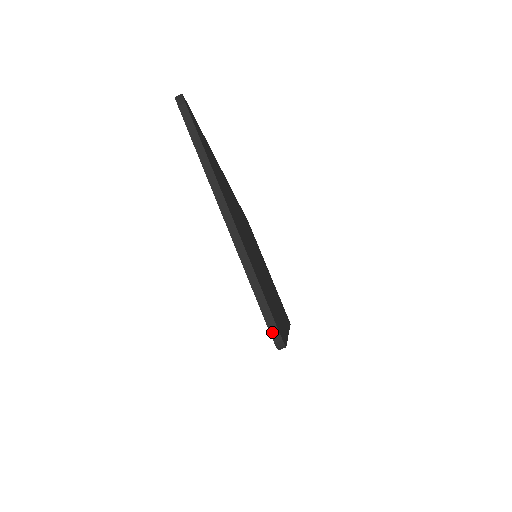
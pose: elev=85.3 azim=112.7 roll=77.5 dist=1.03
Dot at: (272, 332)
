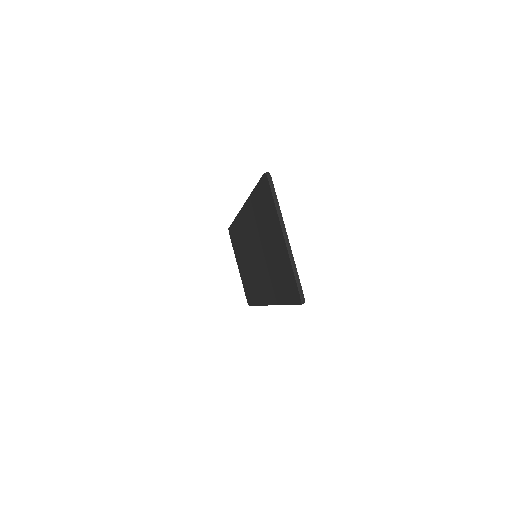
Dot at: (301, 296)
